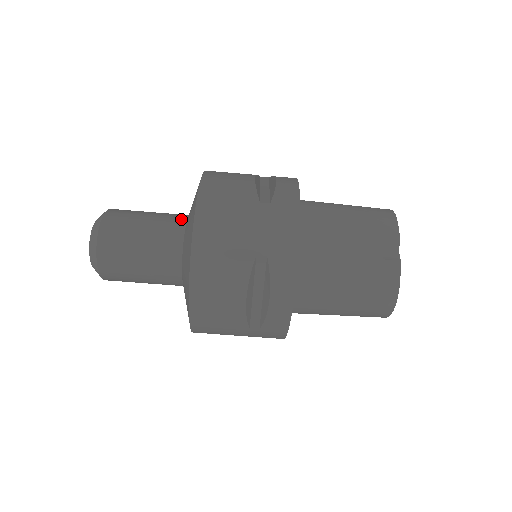
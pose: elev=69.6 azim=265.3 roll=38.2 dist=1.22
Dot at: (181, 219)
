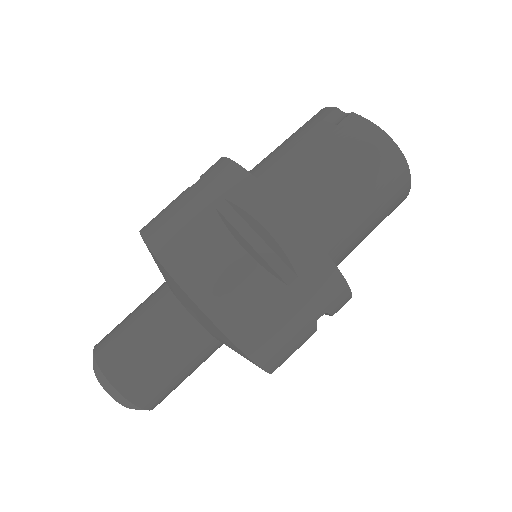
Dot at: (161, 285)
